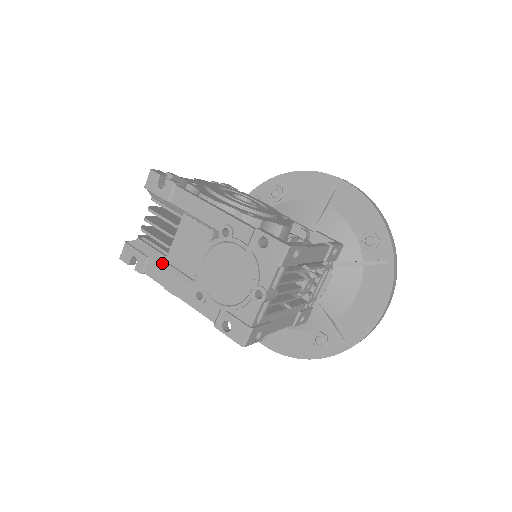
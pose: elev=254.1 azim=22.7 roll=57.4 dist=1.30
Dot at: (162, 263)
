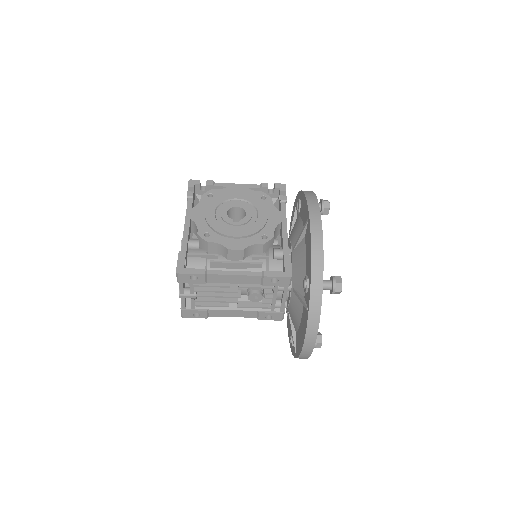
Dot at: occluded
